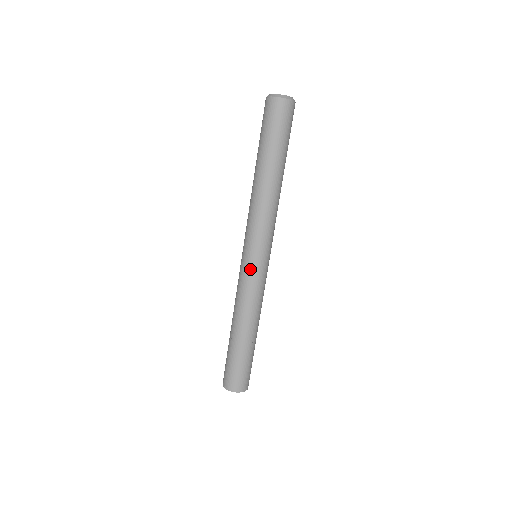
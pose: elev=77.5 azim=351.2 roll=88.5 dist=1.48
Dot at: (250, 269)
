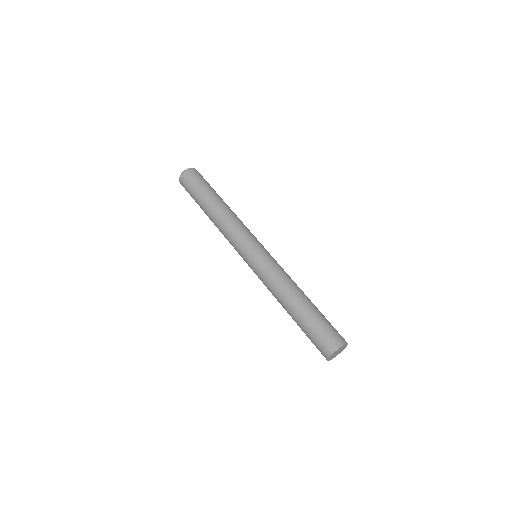
Dot at: (253, 266)
